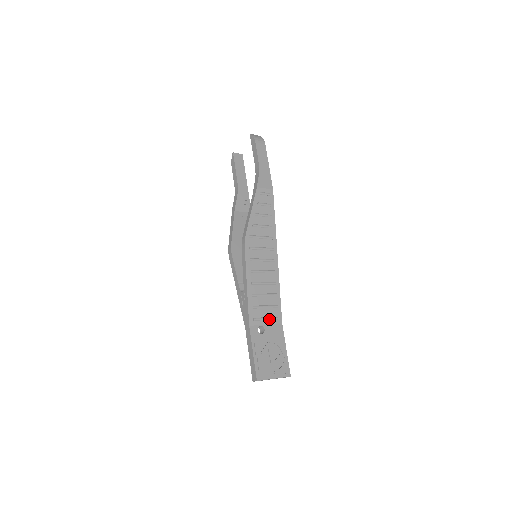
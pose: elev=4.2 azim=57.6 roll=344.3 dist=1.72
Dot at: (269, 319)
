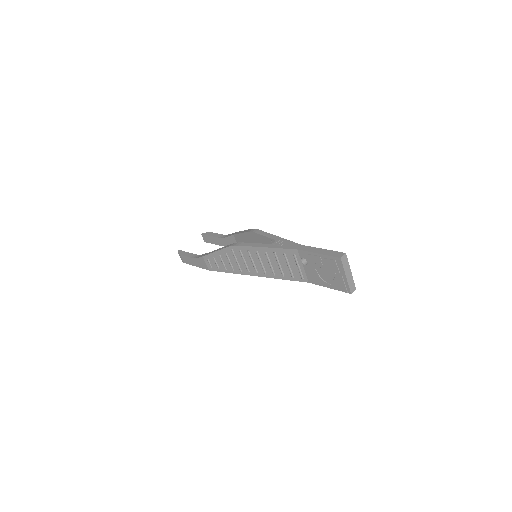
Dot at: occluded
